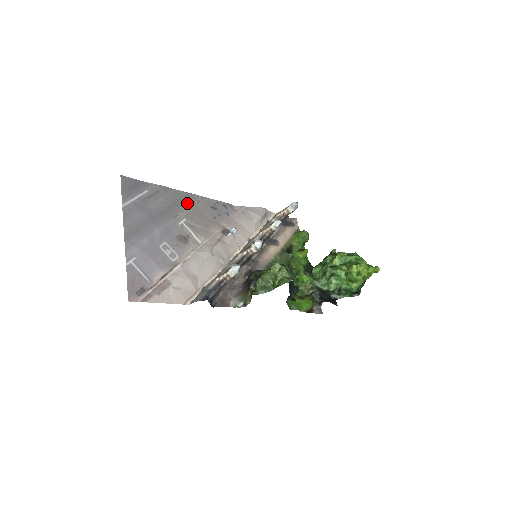
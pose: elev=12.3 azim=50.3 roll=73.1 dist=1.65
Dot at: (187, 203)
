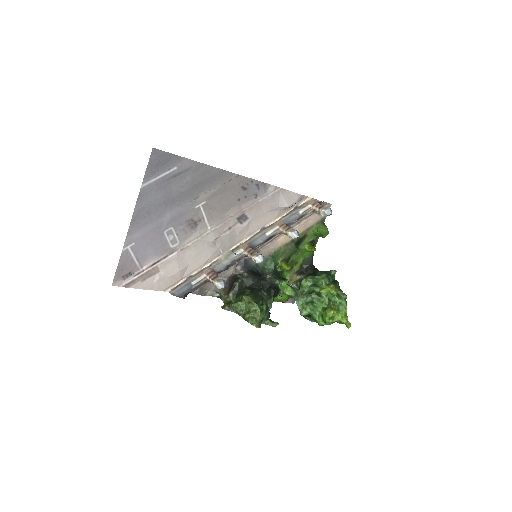
Dot at: (216, 182)
